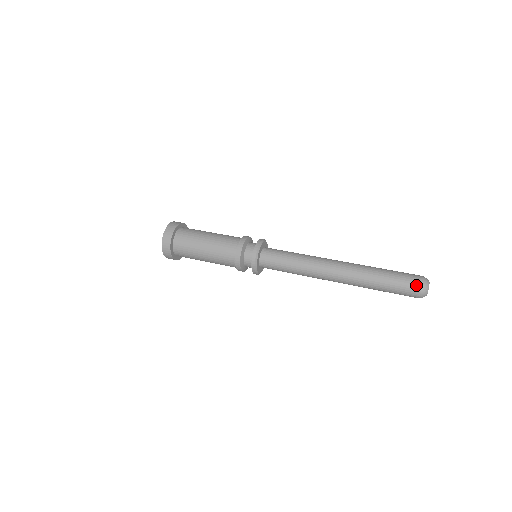
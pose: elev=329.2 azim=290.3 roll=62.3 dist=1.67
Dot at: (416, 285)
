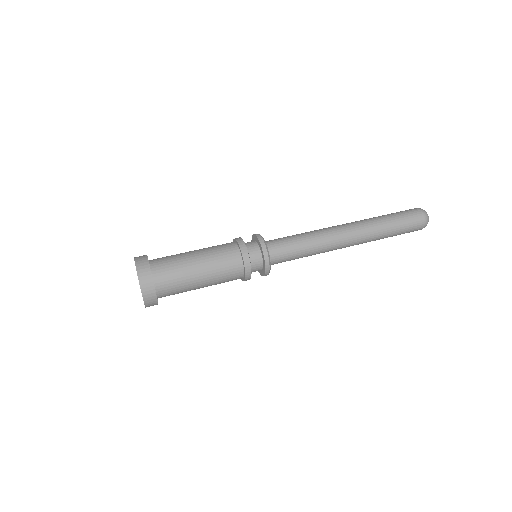
Dot at: (417, 211)
